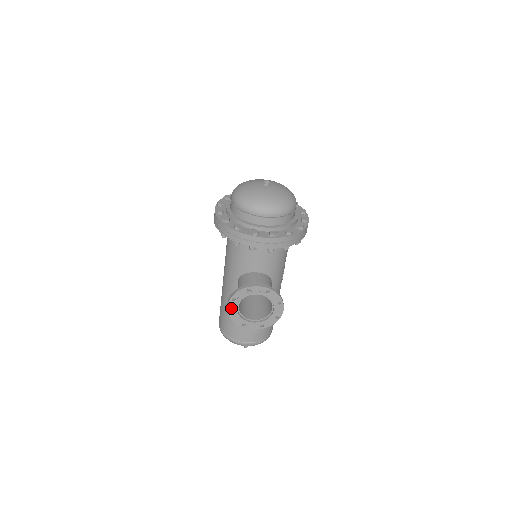
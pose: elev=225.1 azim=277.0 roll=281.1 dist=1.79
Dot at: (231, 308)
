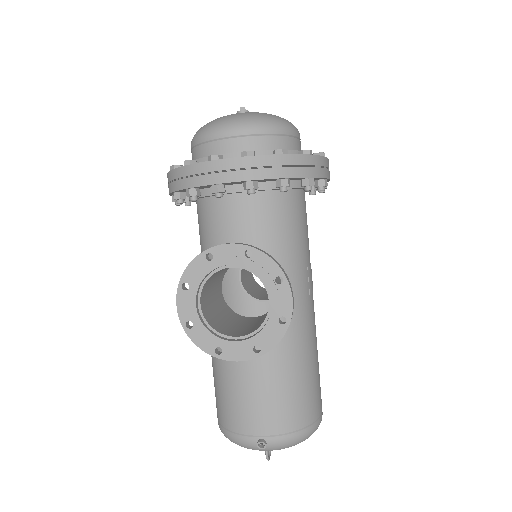
Dot at: (185, 309)
